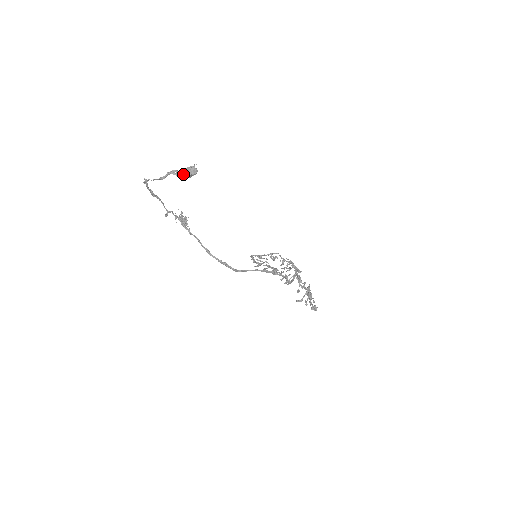
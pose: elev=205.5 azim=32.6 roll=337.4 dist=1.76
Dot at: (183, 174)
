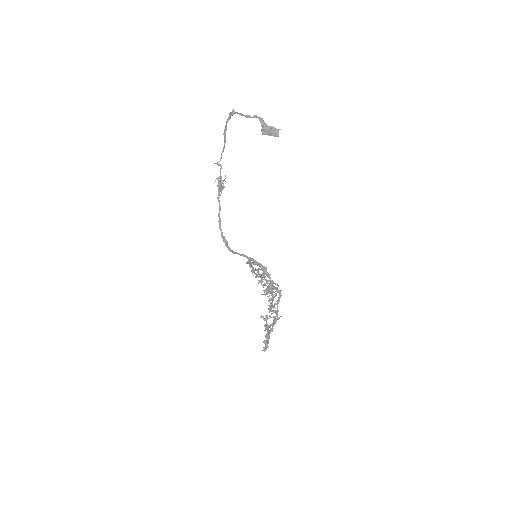
Dot at: (267, 127)
